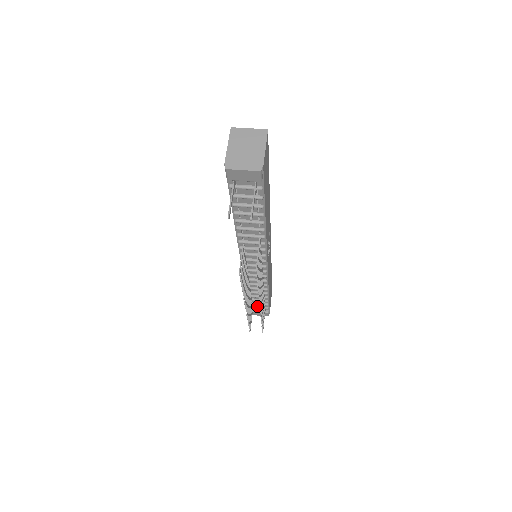
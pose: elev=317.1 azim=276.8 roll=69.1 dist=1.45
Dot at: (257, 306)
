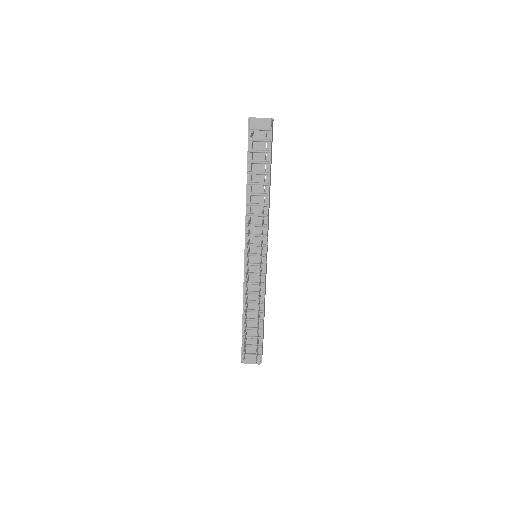
Dot at: (250, 344)
